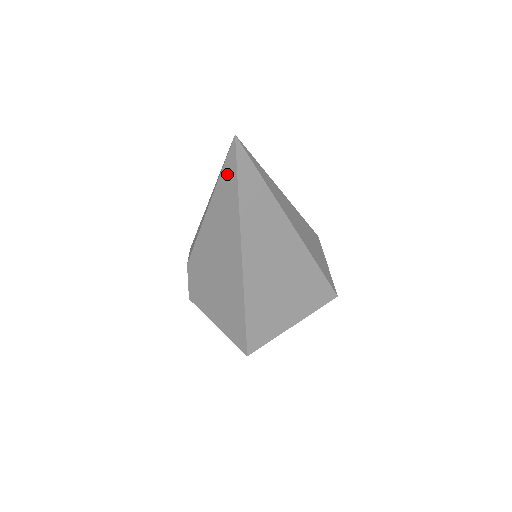
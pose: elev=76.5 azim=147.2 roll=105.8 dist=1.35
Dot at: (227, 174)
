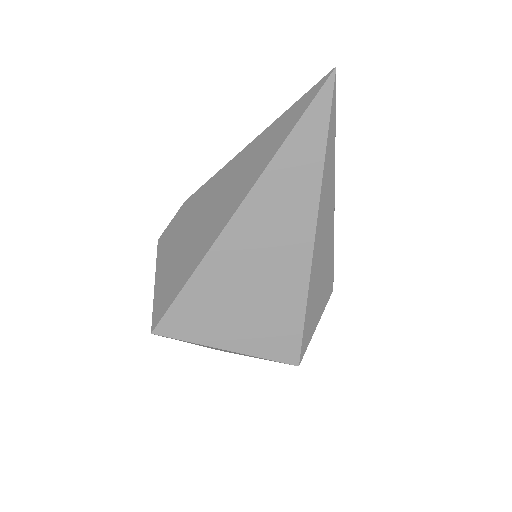
Dot at: (294, 110)
